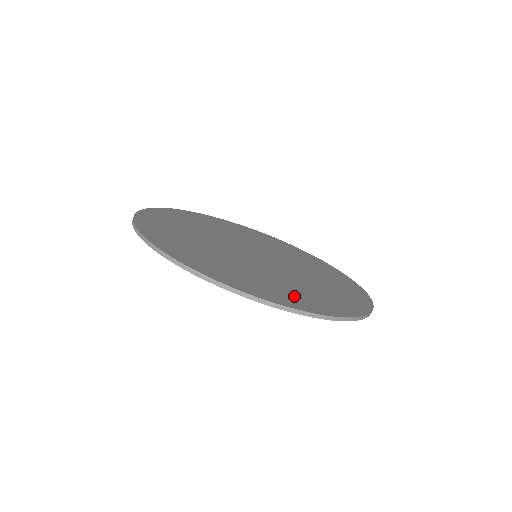
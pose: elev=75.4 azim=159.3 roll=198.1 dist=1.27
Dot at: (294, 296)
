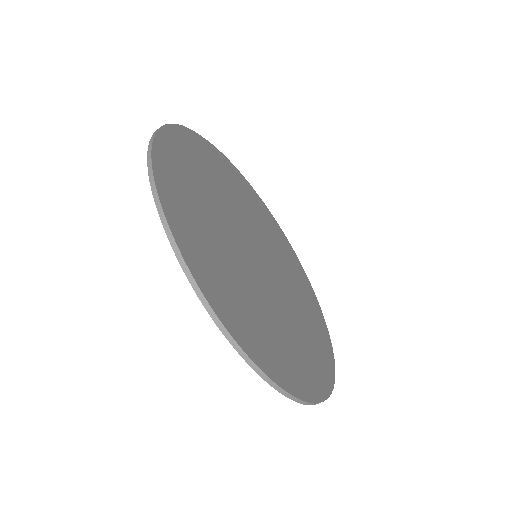
Dot at: (311, 365)
